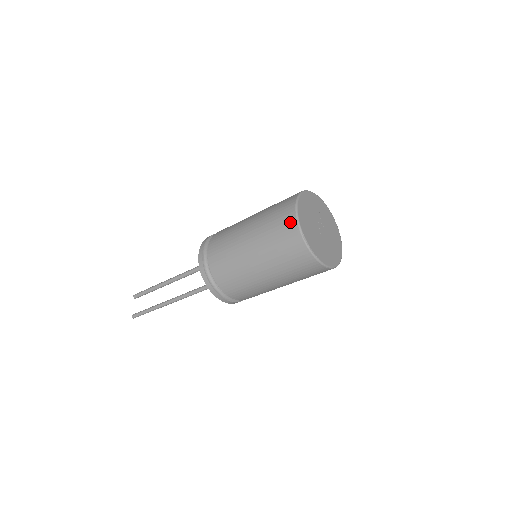
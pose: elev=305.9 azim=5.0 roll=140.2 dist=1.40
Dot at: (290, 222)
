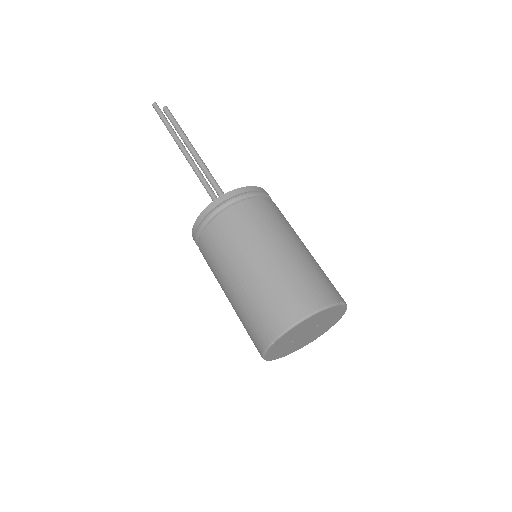
Dot at: (286, 318)
